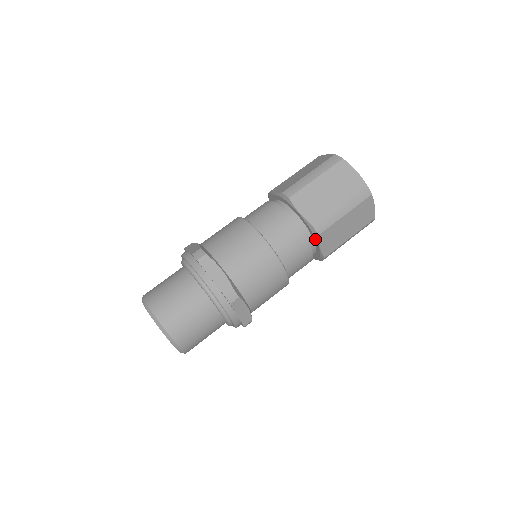
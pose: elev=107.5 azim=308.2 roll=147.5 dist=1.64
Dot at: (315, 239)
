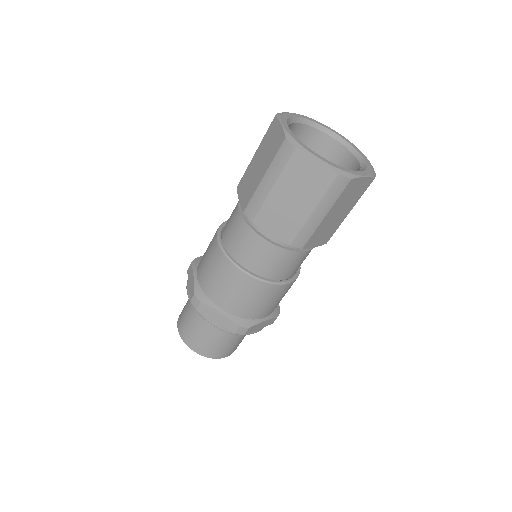
Dot at: occluded
